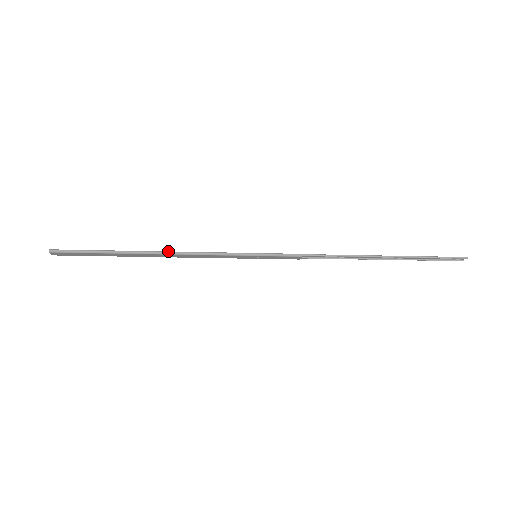
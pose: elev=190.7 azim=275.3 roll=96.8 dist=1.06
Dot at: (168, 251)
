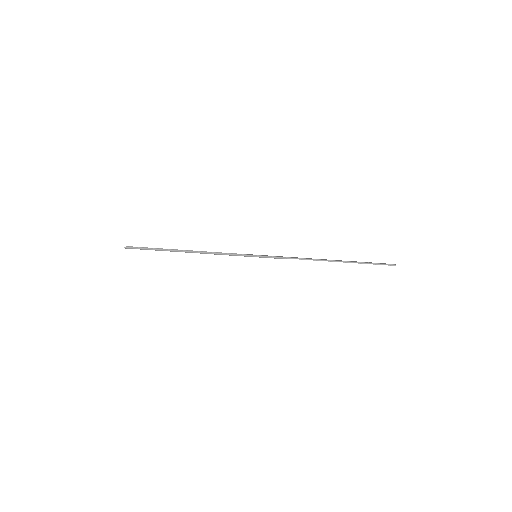
Dot at: occluded
